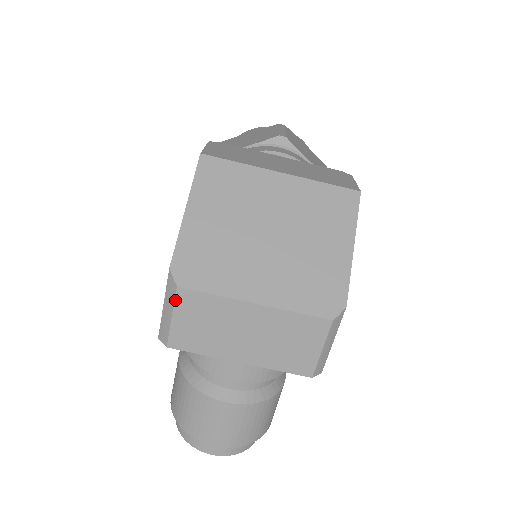
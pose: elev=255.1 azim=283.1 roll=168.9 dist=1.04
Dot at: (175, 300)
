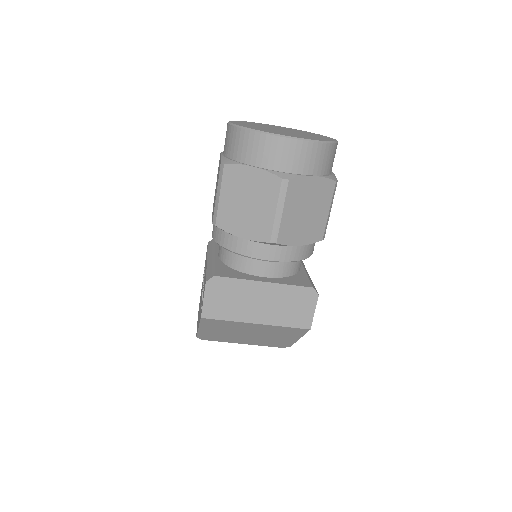
Dot at: occluded
